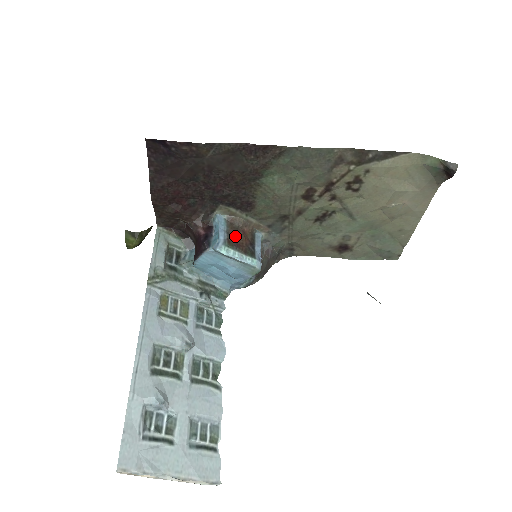
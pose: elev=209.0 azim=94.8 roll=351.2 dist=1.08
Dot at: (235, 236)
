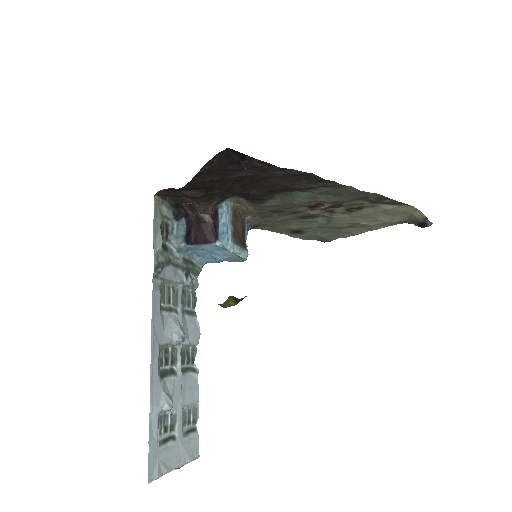
Dot at: (237, 227)
